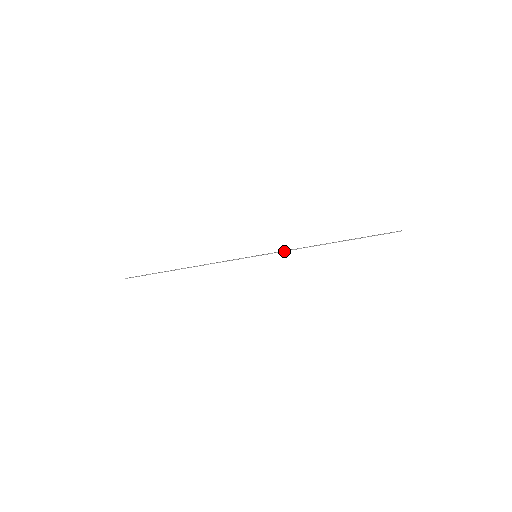
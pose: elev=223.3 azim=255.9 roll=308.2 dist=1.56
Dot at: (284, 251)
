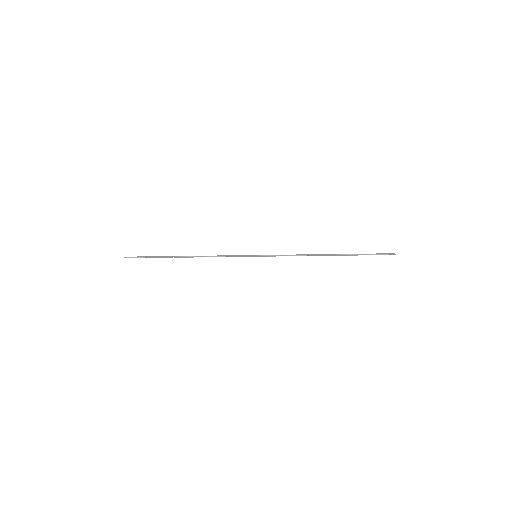
Dot at: occluded
